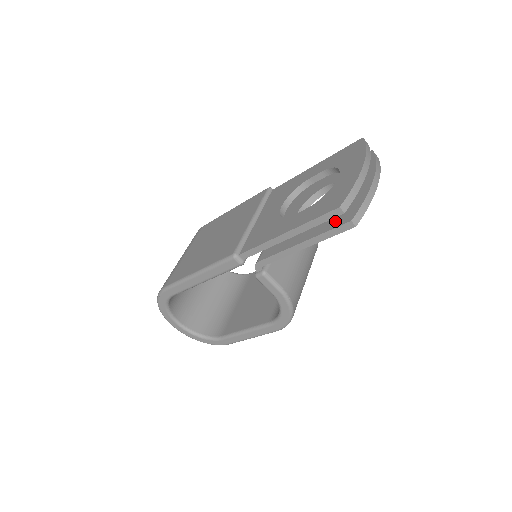
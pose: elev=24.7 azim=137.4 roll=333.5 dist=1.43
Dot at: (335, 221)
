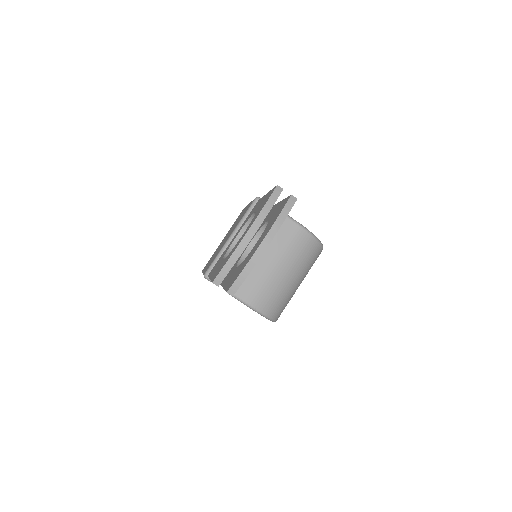
Dot at: (230, 282)
